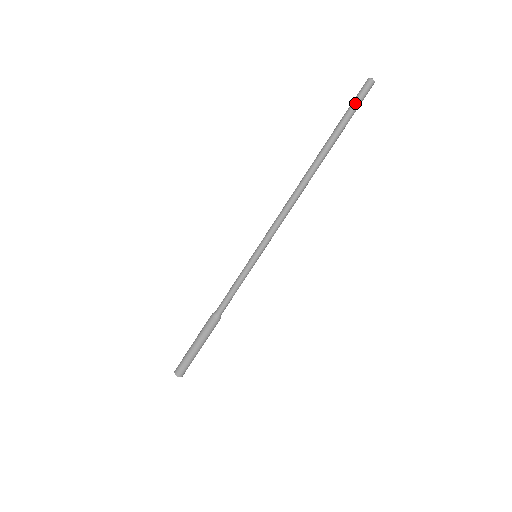
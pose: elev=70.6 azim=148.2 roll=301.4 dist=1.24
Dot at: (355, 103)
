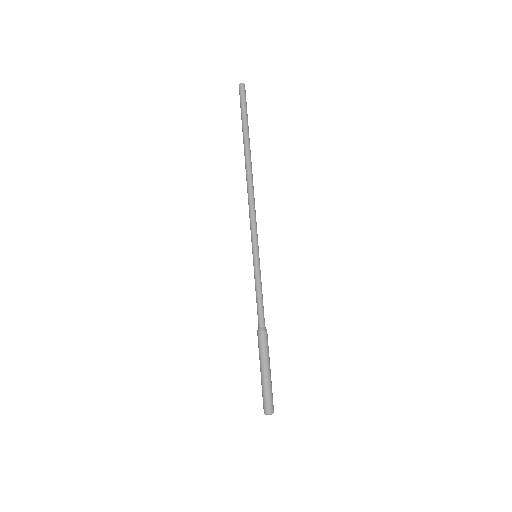
Dot at: (242, 104)
